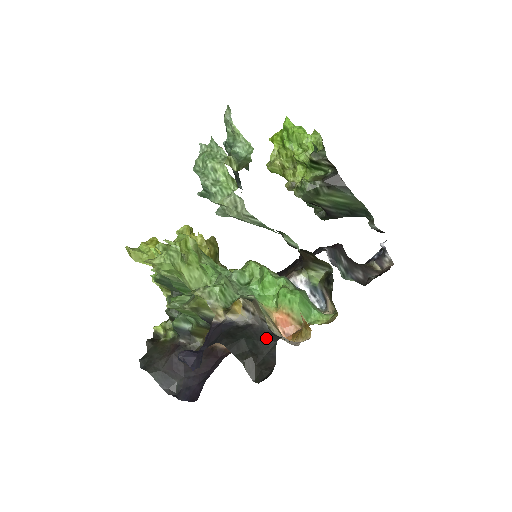
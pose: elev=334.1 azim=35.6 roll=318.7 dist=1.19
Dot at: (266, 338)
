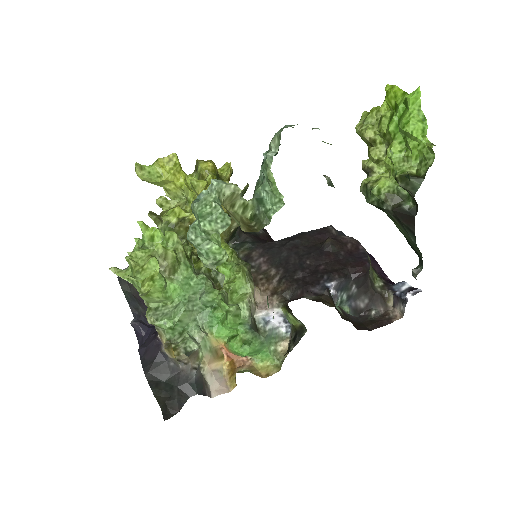
Dot at: (184, 388)
